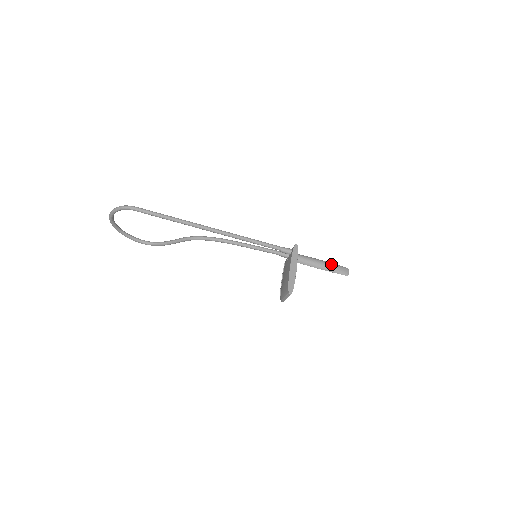
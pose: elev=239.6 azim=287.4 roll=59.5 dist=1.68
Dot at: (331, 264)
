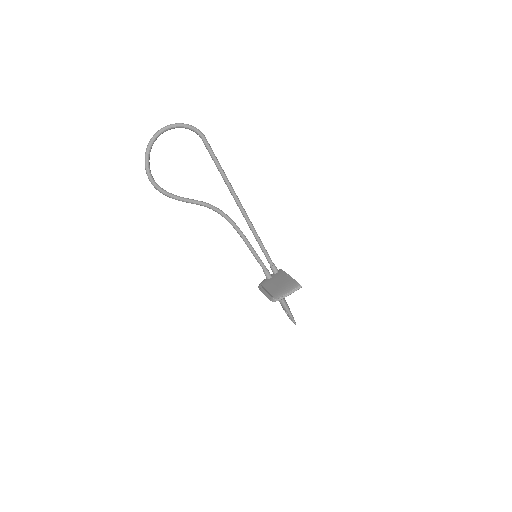
Dot at: occluded
